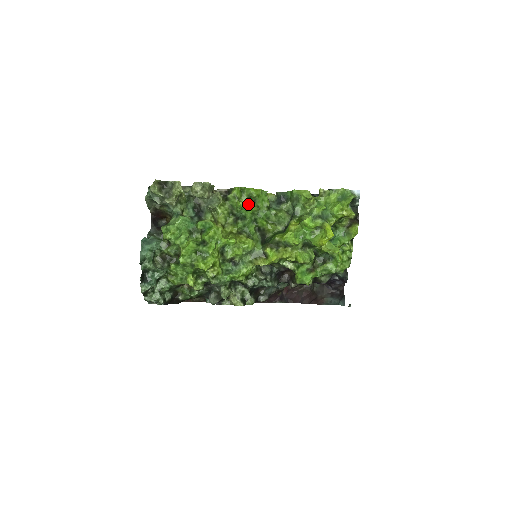
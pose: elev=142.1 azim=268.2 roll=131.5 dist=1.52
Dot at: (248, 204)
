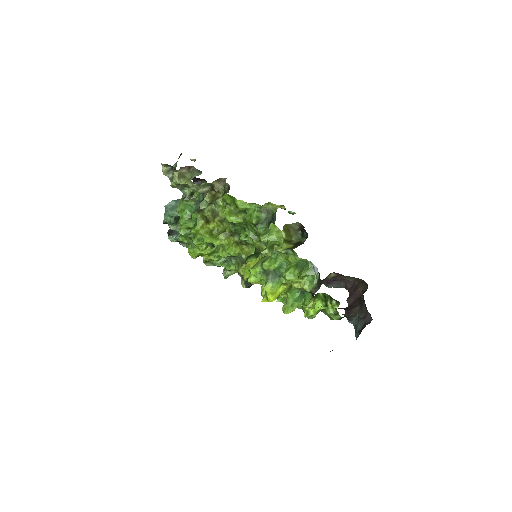
Dot at: (229, 216)
